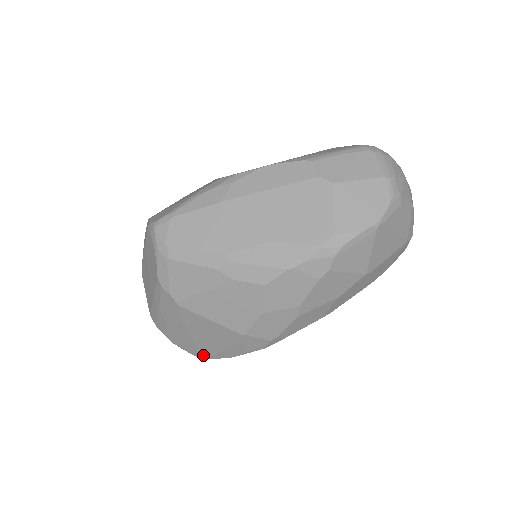
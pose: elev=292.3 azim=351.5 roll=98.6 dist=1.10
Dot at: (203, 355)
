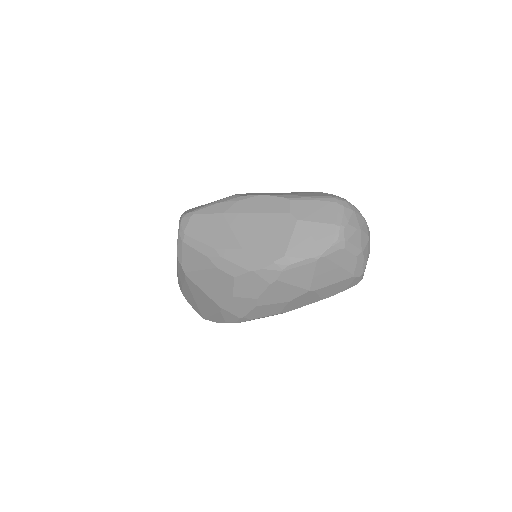
Dot at: (203, 315)
